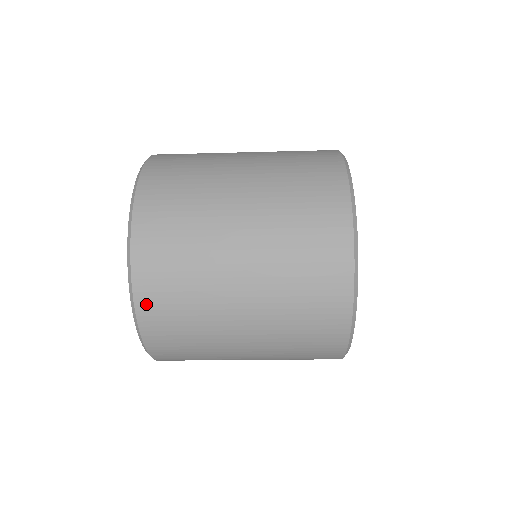
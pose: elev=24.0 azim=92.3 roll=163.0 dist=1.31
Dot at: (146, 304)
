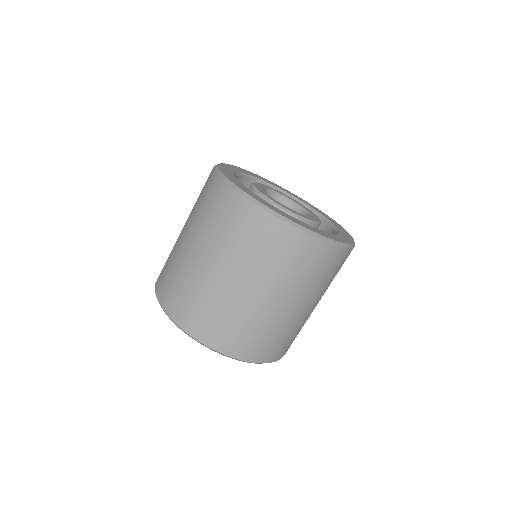
Dot at: (158, 281)
